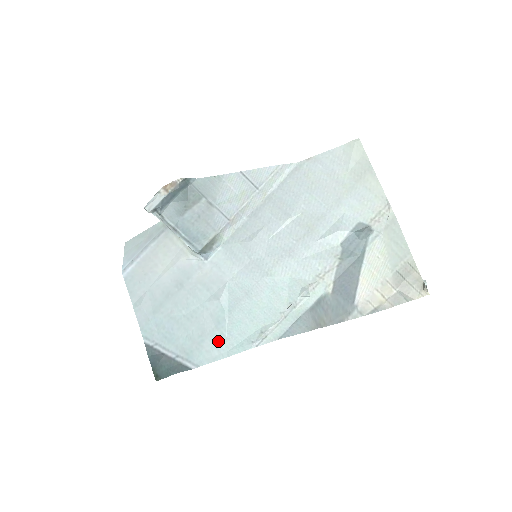
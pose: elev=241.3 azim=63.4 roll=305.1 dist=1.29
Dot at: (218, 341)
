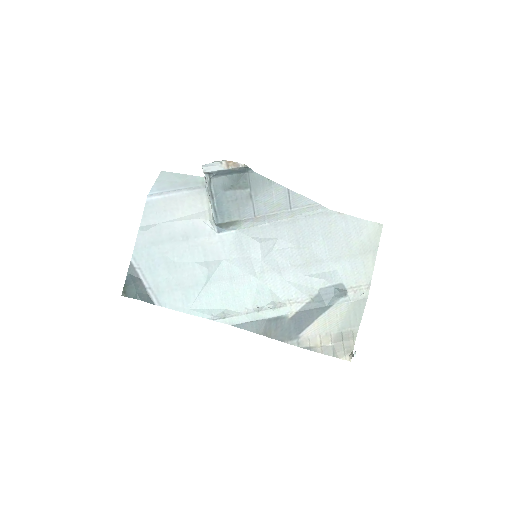
Dot at: (187, 297)
